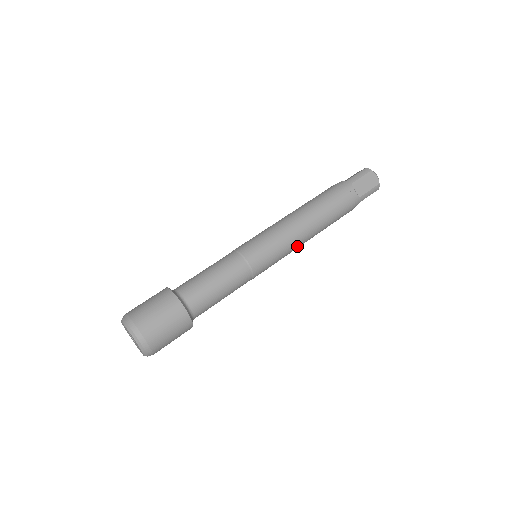
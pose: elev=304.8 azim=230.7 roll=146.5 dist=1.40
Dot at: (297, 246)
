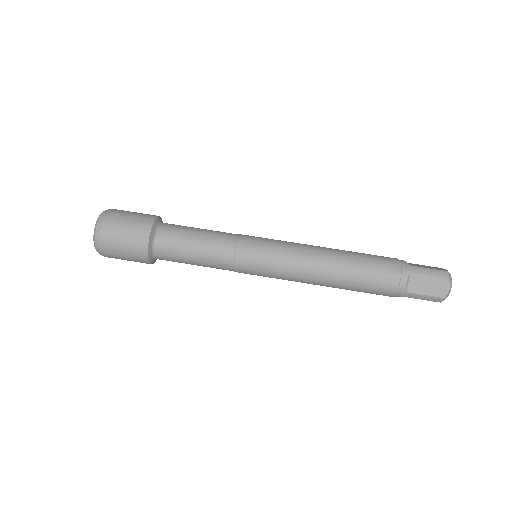
Dot at: (299, 280)
